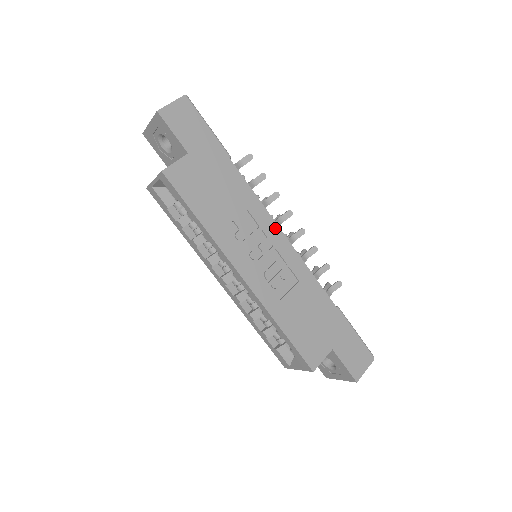
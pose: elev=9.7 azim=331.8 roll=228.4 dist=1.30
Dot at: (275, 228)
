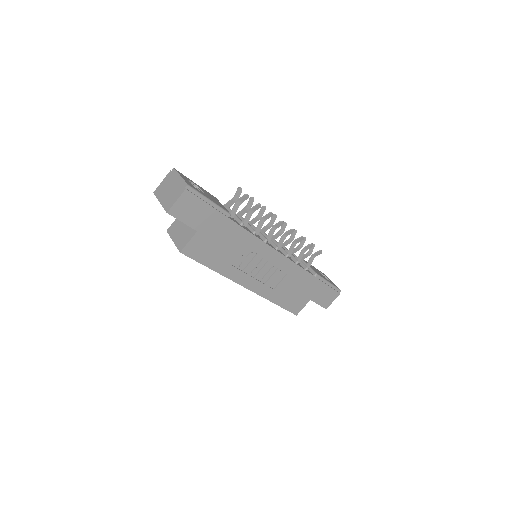
Dot at: (269, 249)
